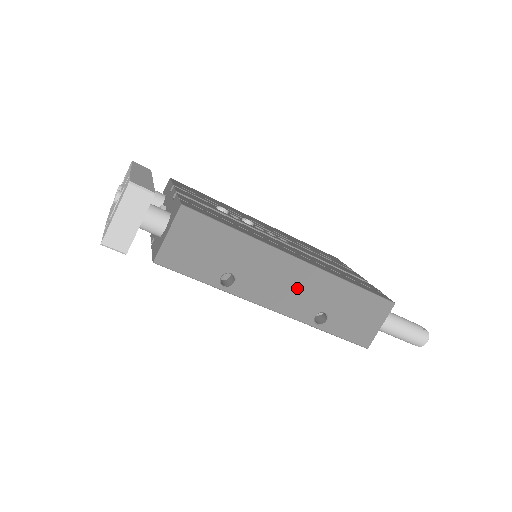
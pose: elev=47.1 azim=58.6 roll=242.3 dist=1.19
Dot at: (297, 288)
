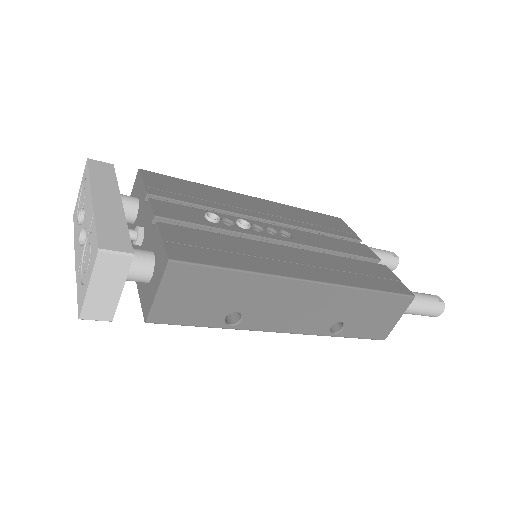
Dot at: (311, 308)
